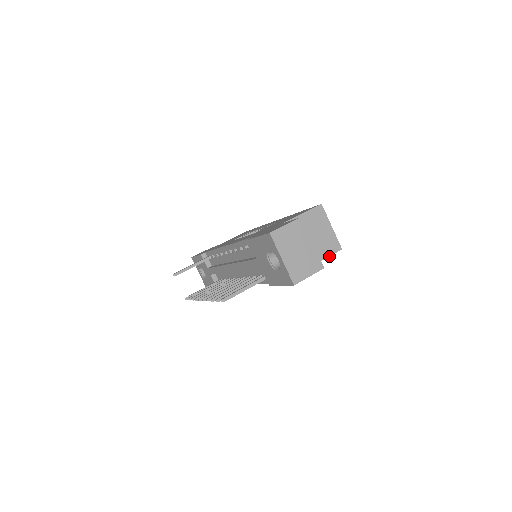
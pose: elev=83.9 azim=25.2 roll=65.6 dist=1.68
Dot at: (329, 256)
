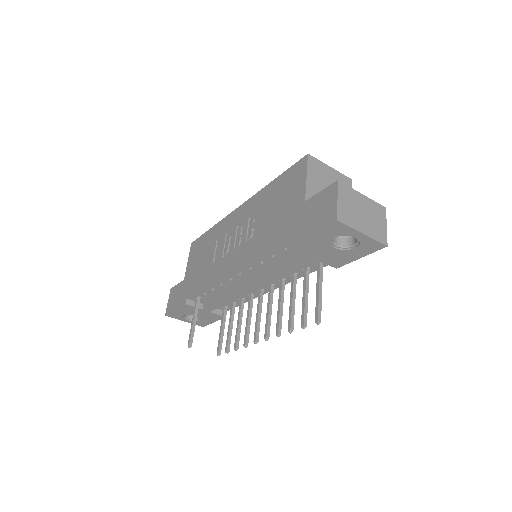
Dot at: occluded
